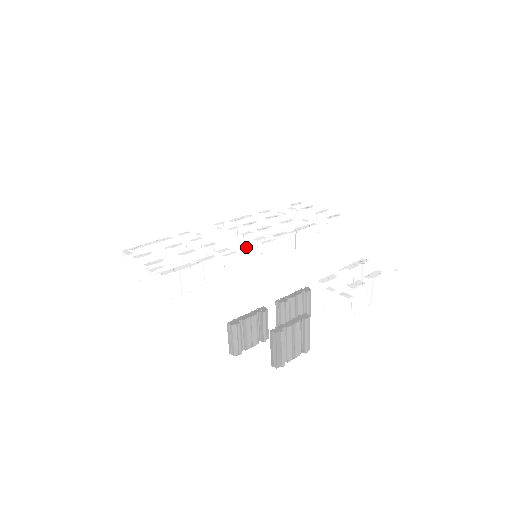
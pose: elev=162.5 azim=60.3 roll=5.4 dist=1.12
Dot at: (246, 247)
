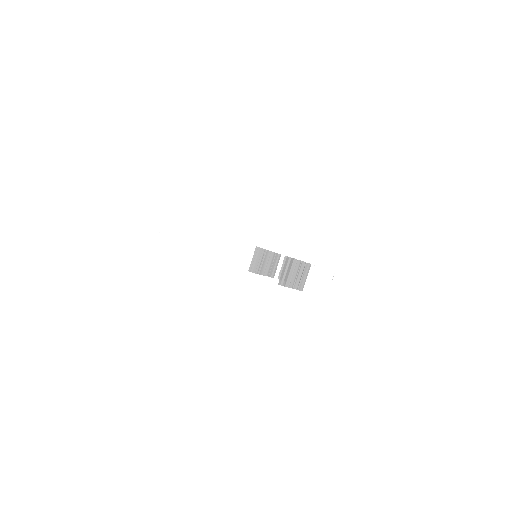
Dot at: (245, 255)
